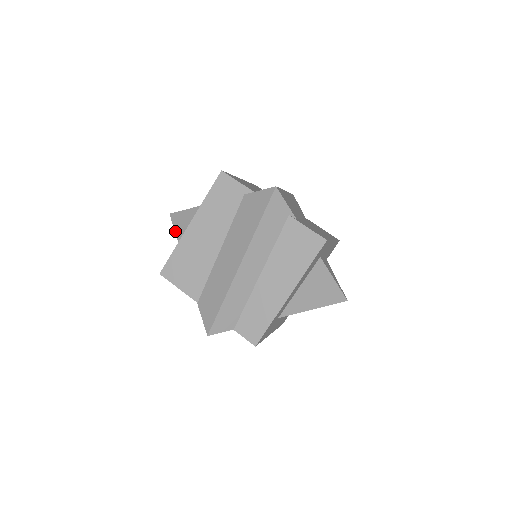
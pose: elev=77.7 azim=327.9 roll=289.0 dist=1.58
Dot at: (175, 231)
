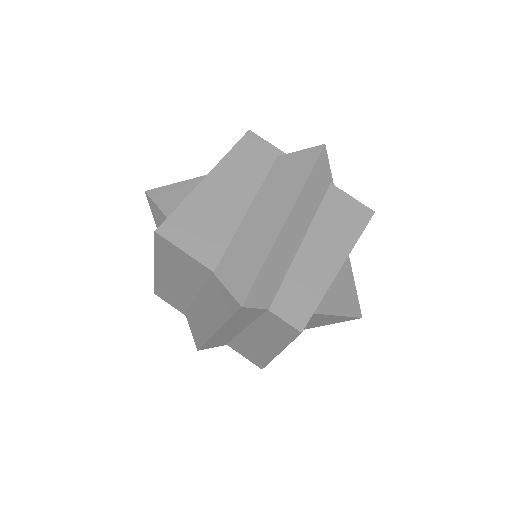
Dot at: (158, 205)
